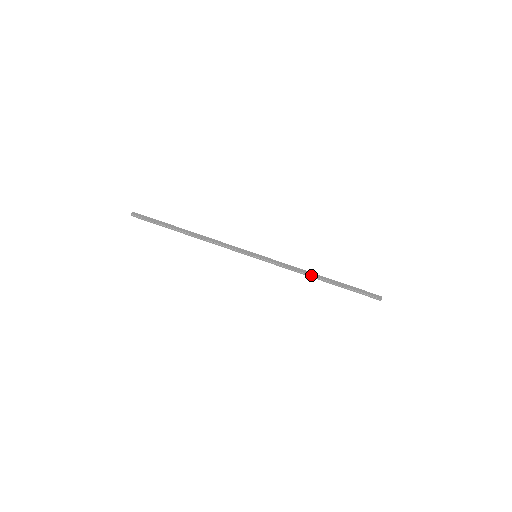
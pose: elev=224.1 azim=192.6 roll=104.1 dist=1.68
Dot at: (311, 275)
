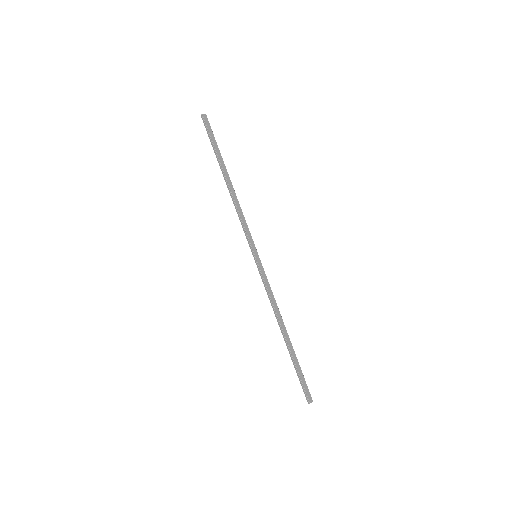
Dot at: (279, 320)
